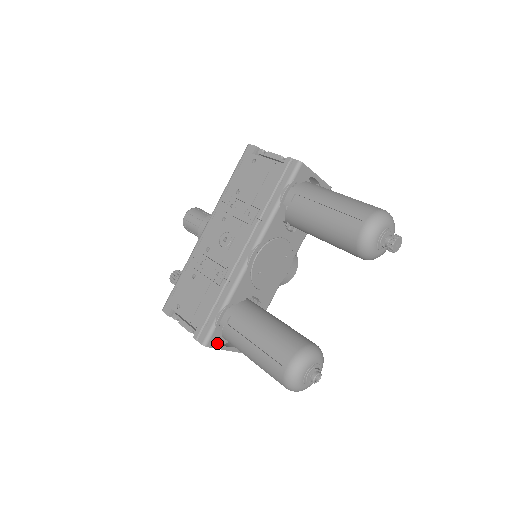
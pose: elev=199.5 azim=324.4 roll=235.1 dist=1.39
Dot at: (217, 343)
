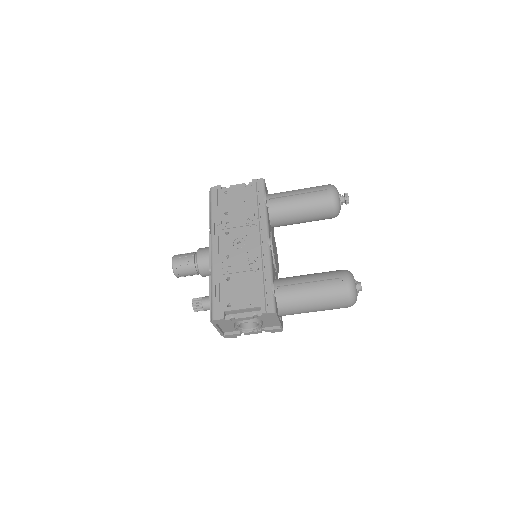
Dot at: (277, 313)
